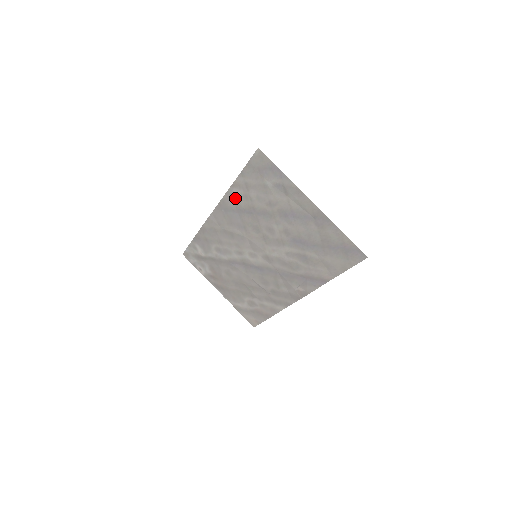
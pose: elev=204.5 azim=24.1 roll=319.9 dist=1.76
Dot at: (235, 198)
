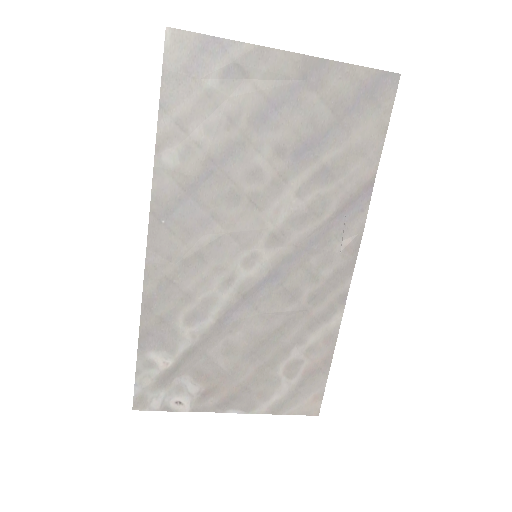
Dot at: (172, 170)
